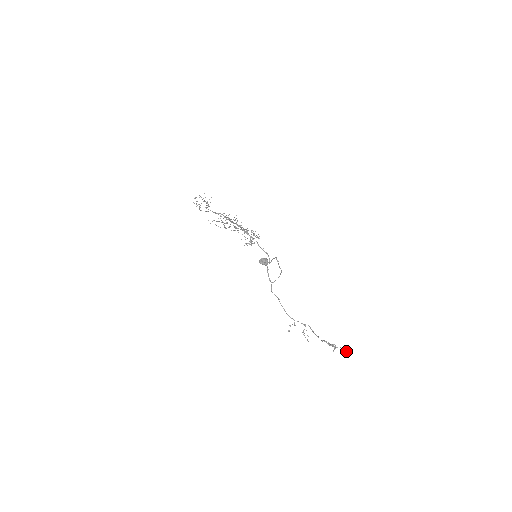
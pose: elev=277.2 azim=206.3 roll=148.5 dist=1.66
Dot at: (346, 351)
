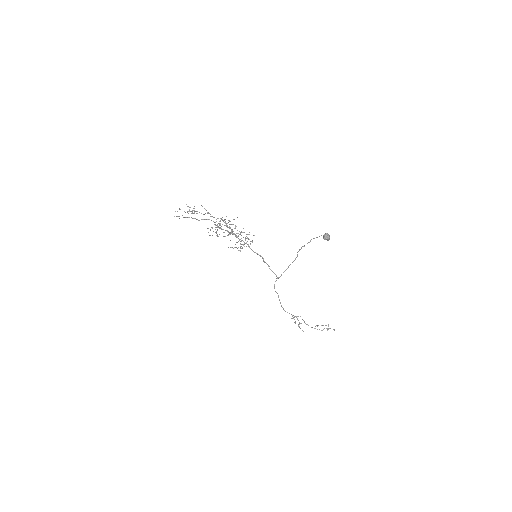
Dot at: (334, 329)
